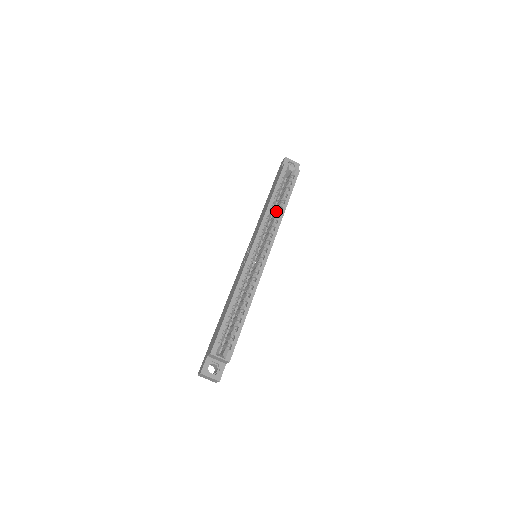
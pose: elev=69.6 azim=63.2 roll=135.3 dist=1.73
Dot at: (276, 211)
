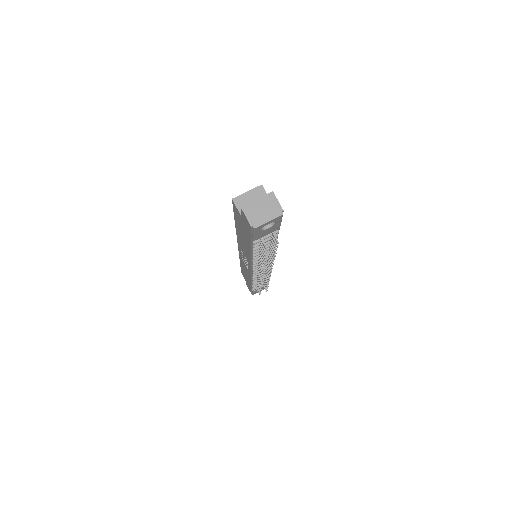
Dot at: occluded
